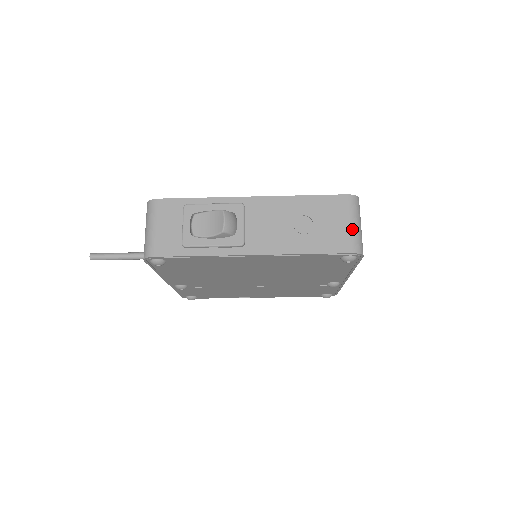
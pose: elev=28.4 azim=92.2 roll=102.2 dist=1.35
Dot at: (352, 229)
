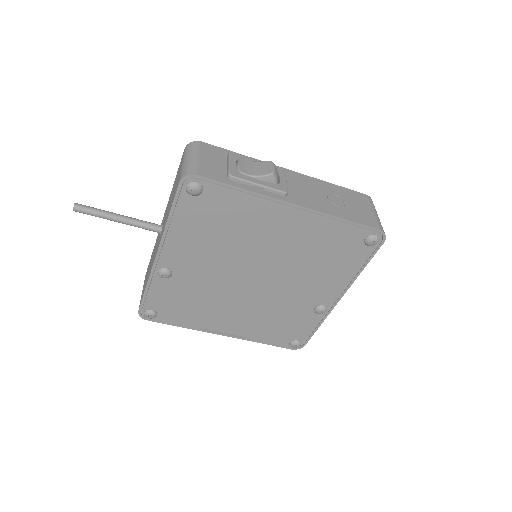
Dot at: (376, 215)
